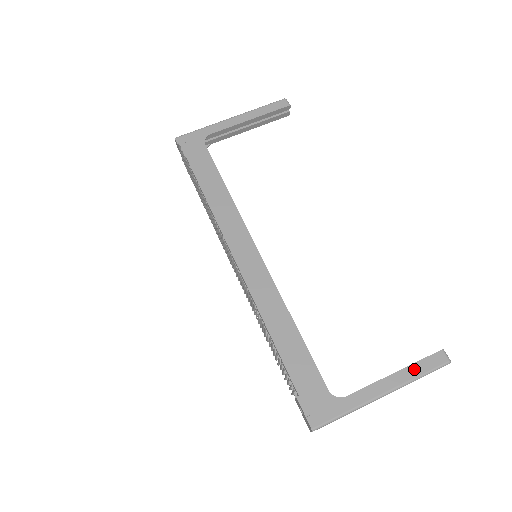
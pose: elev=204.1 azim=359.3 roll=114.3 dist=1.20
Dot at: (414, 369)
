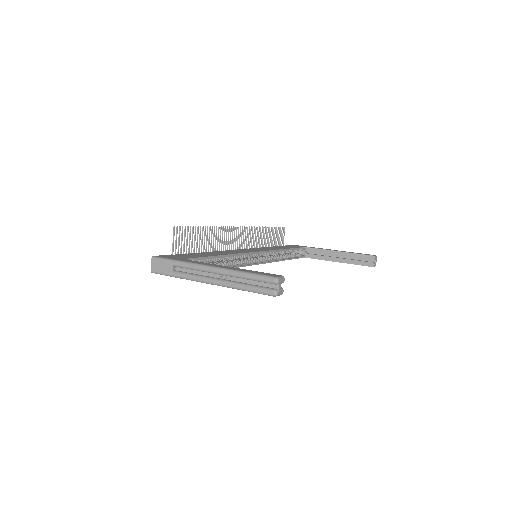
Dot at: (248, 270)
